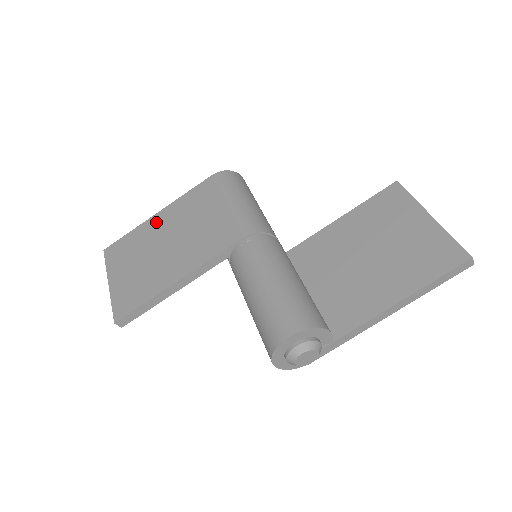
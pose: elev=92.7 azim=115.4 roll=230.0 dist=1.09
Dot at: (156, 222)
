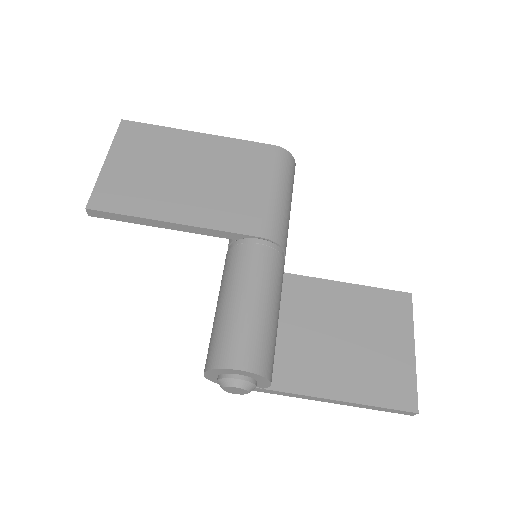
Dot at: (192, 141)
